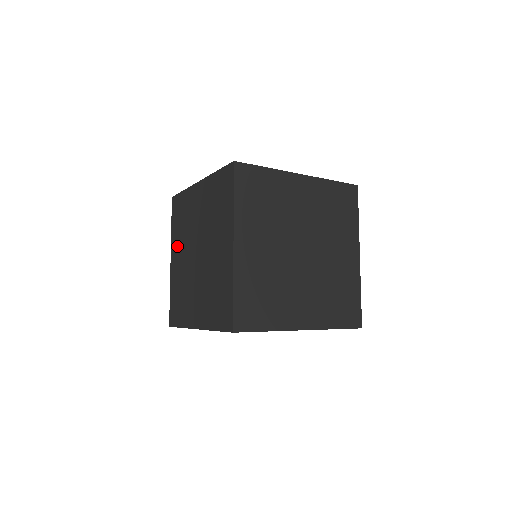
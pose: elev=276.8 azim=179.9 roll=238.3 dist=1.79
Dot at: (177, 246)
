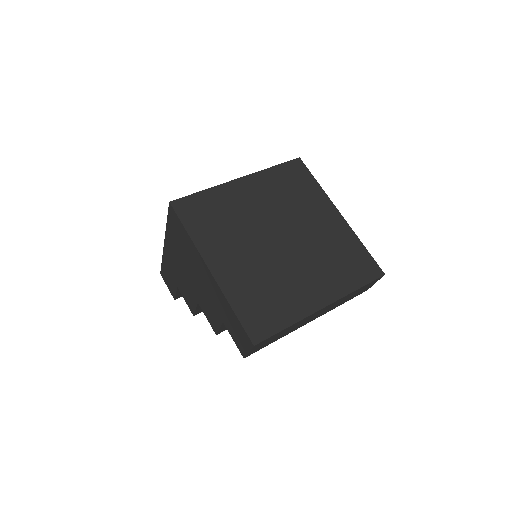
Dot at: occluded
